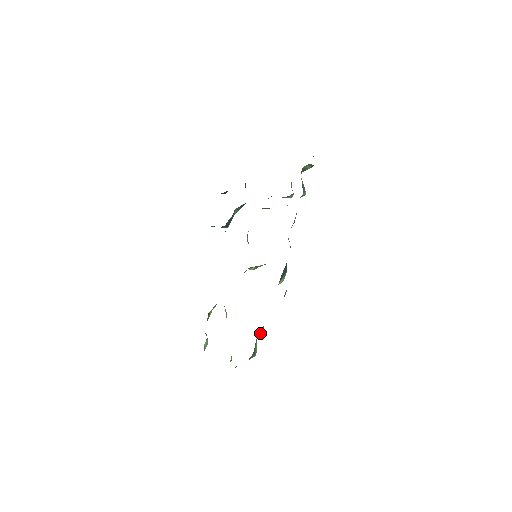
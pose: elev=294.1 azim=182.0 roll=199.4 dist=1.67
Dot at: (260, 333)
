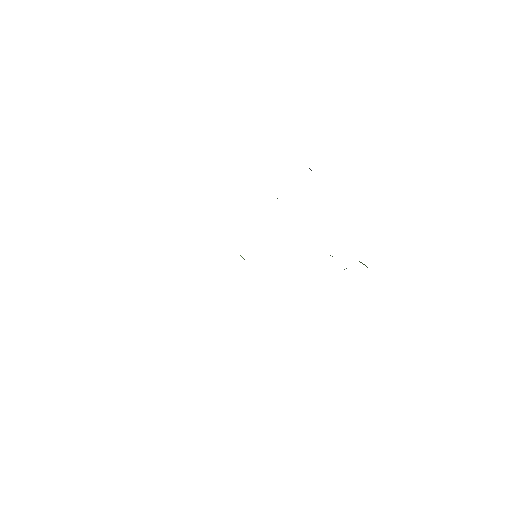
Dot at: occluded
